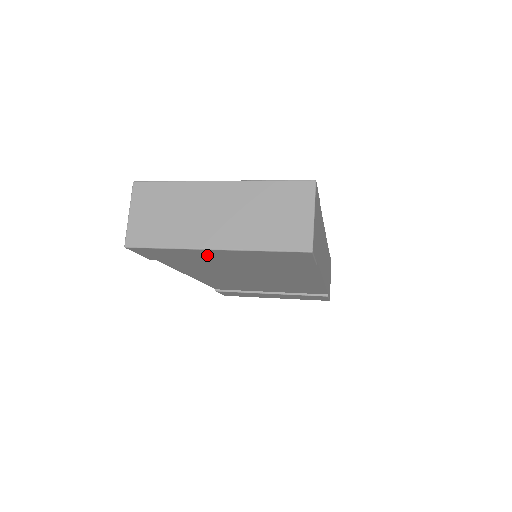
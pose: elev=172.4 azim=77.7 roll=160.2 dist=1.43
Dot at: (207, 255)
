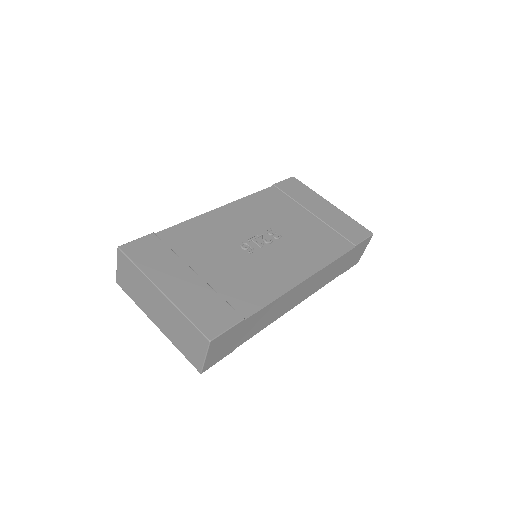
Dot at: occluded
